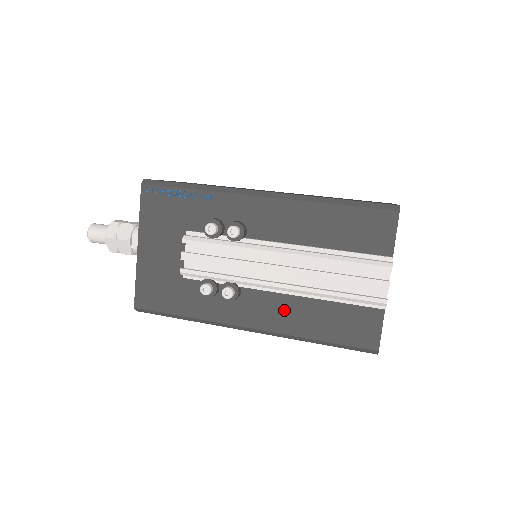
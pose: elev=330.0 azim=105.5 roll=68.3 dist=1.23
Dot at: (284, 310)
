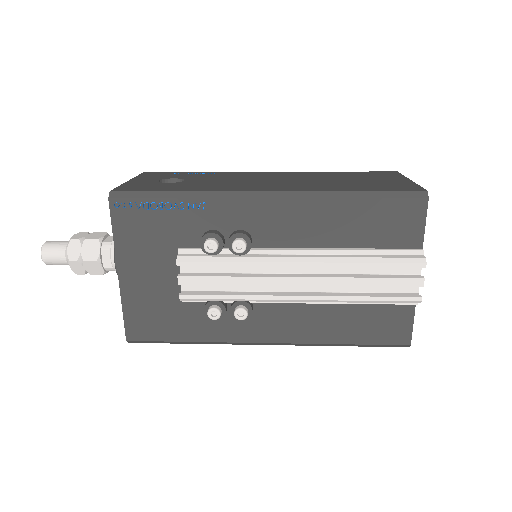
Dot at: (305, 319)
